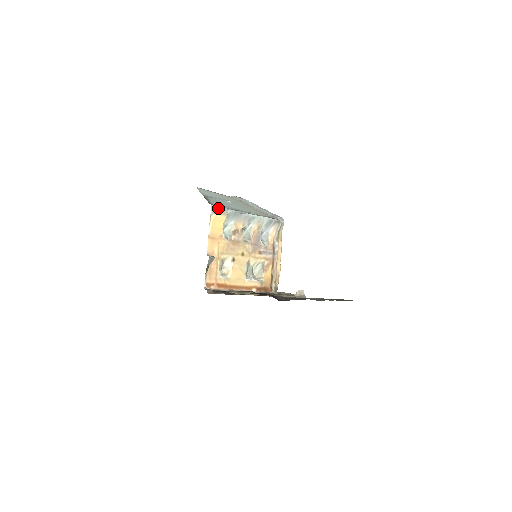
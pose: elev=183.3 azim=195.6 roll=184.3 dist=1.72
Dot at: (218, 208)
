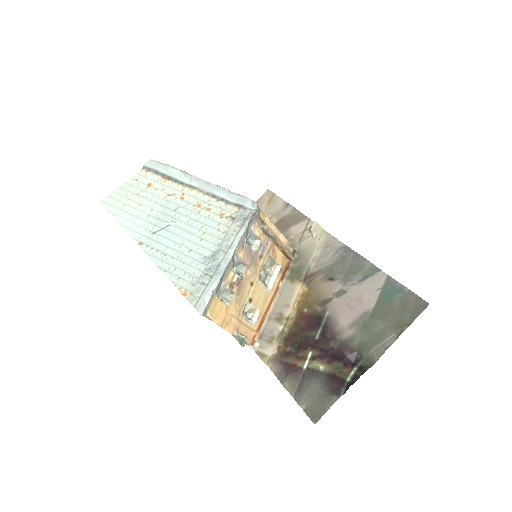
Dot at: (205, 304)
